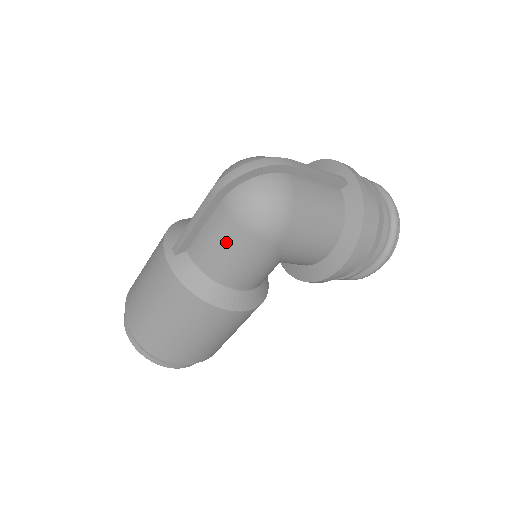
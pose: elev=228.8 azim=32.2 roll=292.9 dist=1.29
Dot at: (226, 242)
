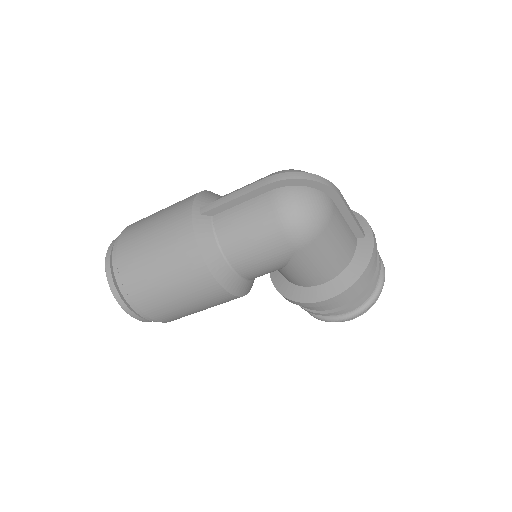
Dot at: (256, 225)
